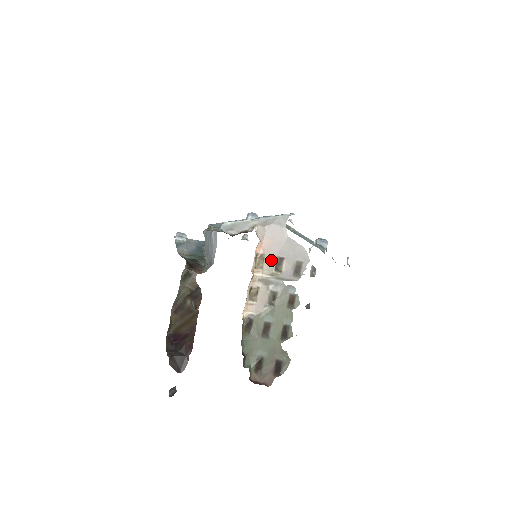
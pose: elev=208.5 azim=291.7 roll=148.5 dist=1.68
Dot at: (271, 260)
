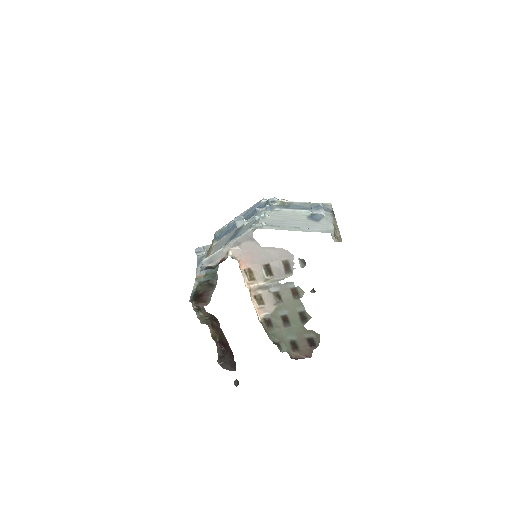
Dot at: (259, 270)
